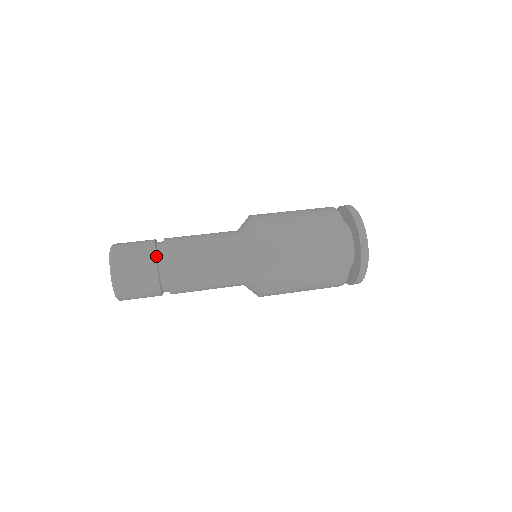
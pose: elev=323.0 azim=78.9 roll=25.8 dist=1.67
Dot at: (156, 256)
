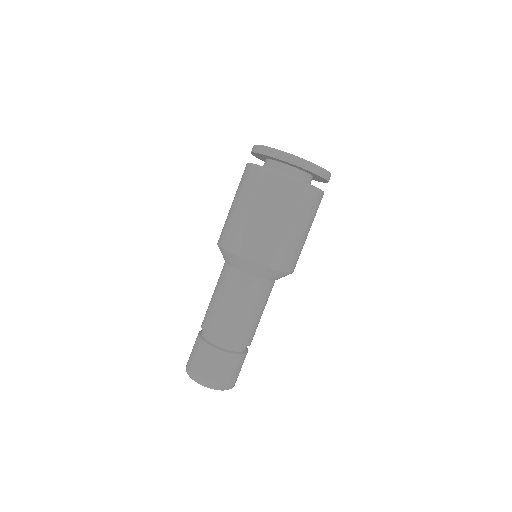
Dot at: (245, 353)
